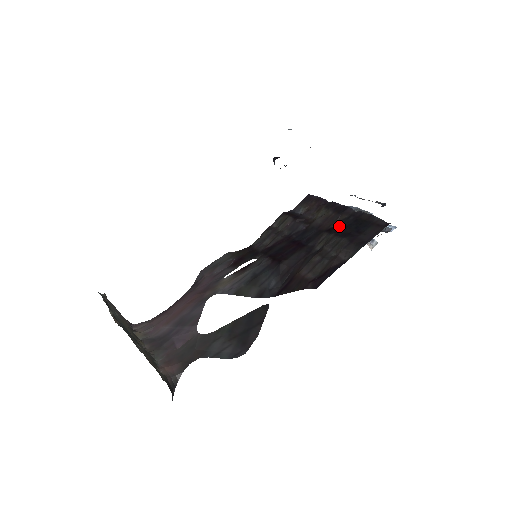
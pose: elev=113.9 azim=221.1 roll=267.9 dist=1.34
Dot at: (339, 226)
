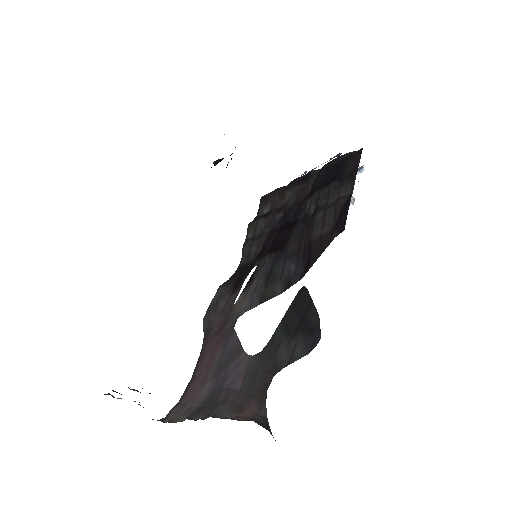
Dot at: (316, 185)
